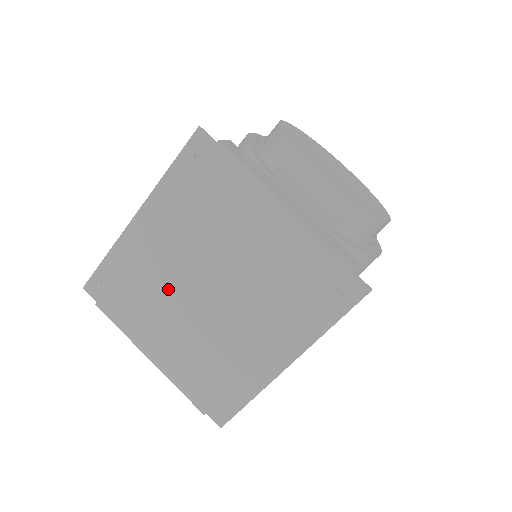
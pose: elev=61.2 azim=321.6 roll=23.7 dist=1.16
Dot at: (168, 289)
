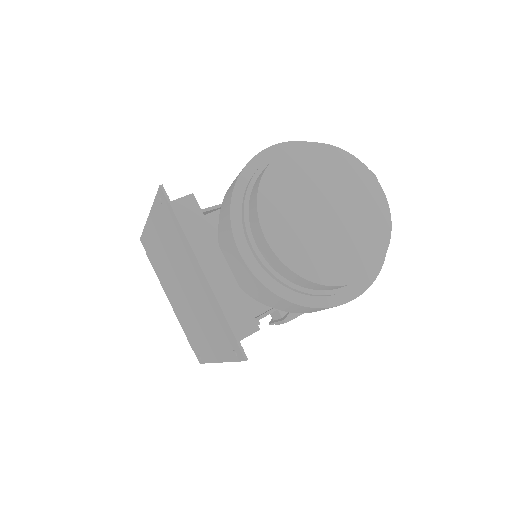
Dot at: (168, 272)
